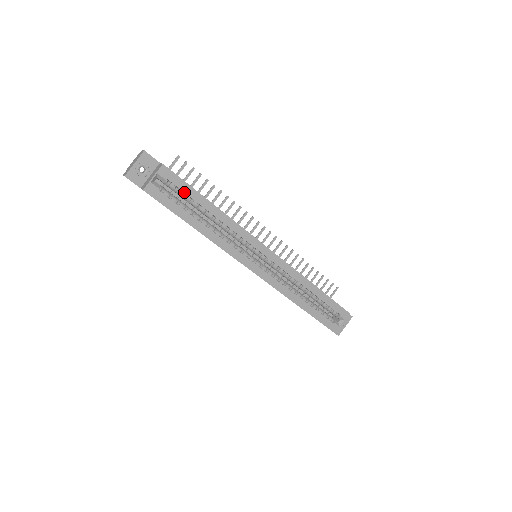
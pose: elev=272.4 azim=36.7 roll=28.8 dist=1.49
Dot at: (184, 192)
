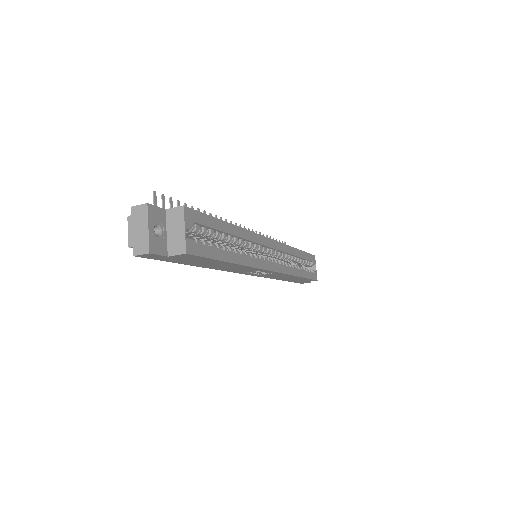
Dot at: (210, 227)
